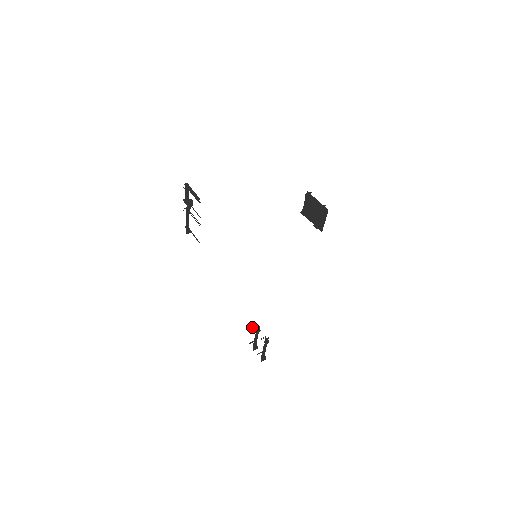
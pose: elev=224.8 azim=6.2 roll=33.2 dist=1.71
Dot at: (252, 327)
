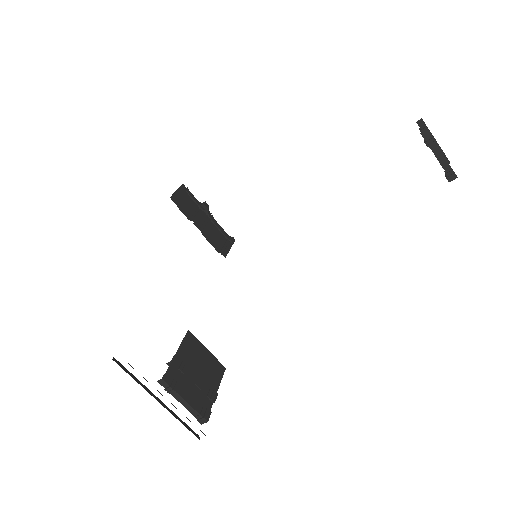
Dot at: occluded
